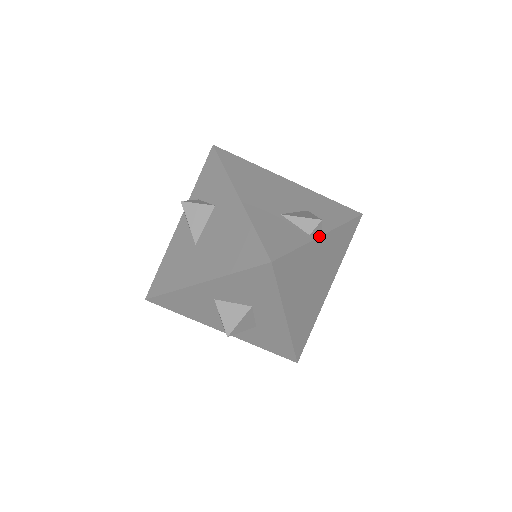
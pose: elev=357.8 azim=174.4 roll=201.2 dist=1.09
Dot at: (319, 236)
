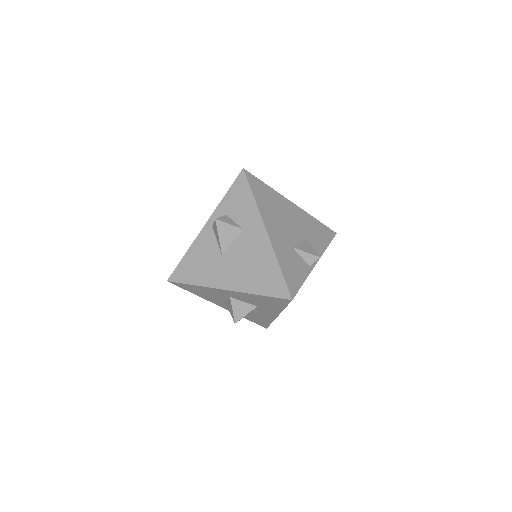
Dot at: occluded
